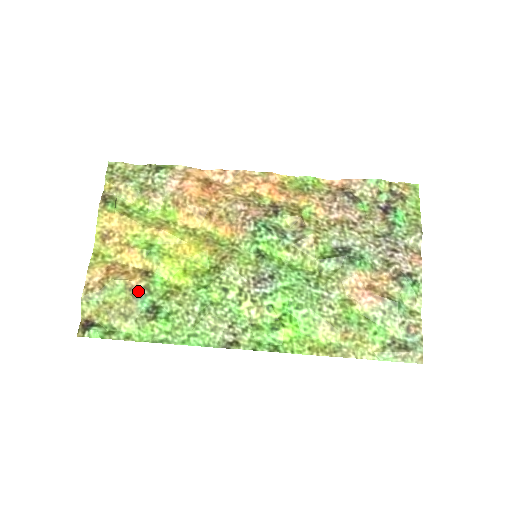
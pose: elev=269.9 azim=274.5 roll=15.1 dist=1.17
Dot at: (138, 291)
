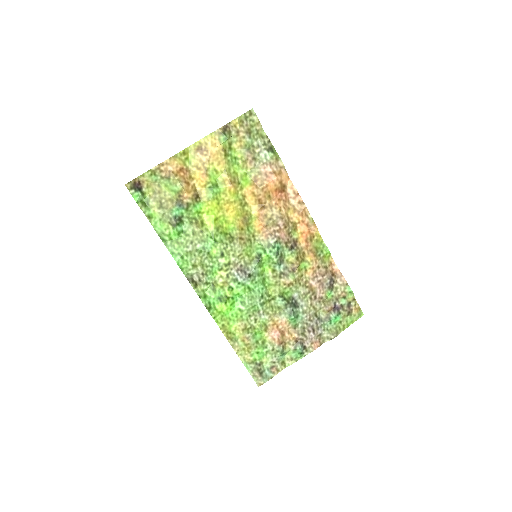
Dot at: (182, 202)
